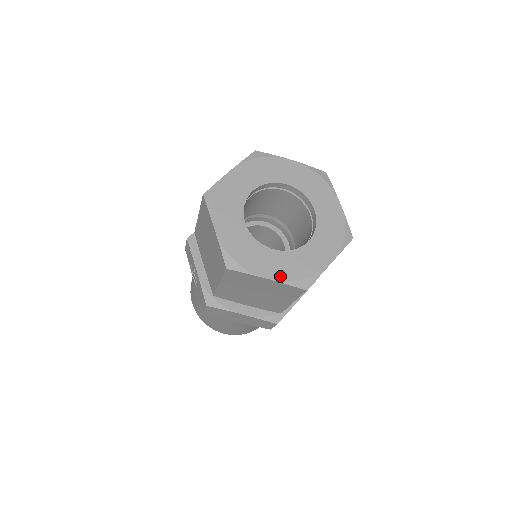
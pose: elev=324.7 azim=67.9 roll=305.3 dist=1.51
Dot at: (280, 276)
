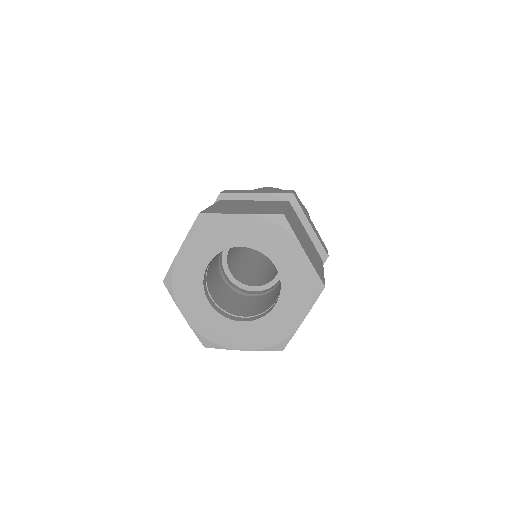
Dot at: (194, 323)
